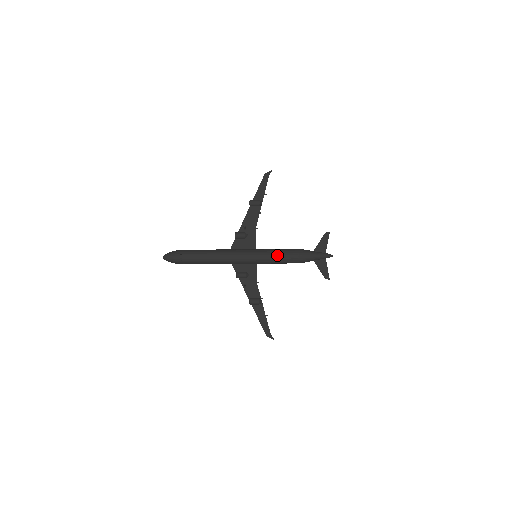
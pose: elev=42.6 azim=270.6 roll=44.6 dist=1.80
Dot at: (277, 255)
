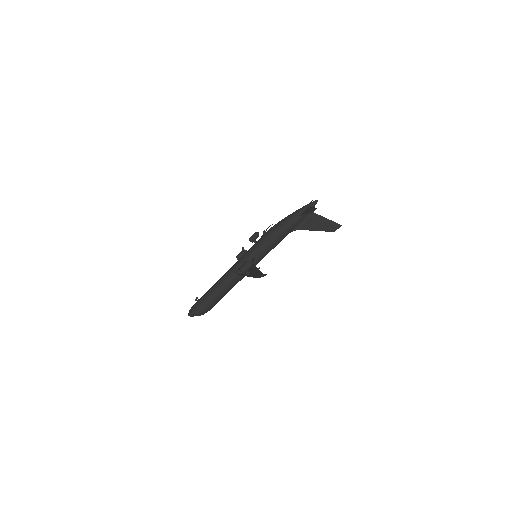
Dot at: (264, 234)
